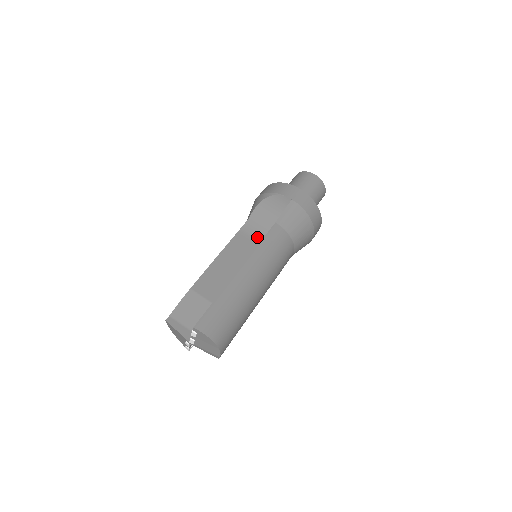
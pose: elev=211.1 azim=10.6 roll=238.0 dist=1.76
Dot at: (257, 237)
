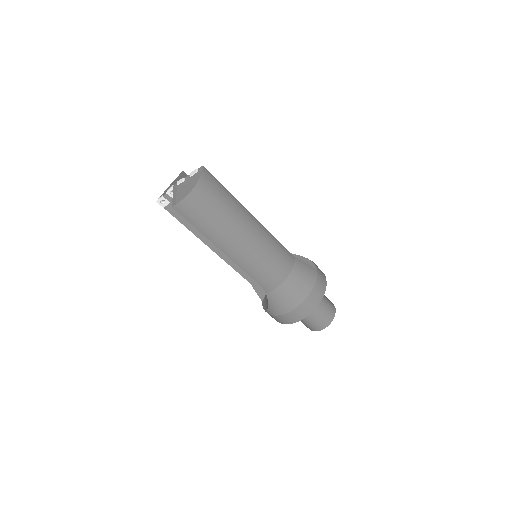
Dot at: occluded
